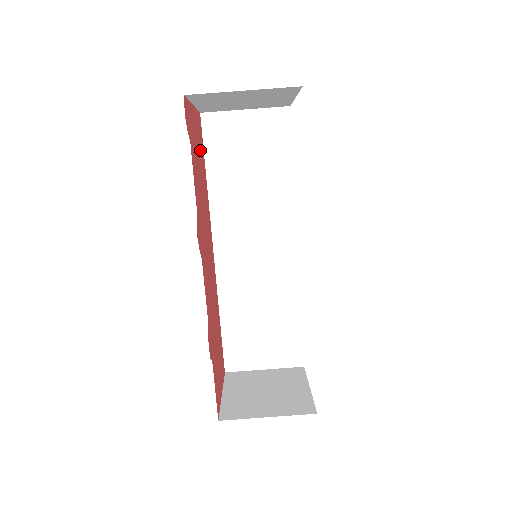
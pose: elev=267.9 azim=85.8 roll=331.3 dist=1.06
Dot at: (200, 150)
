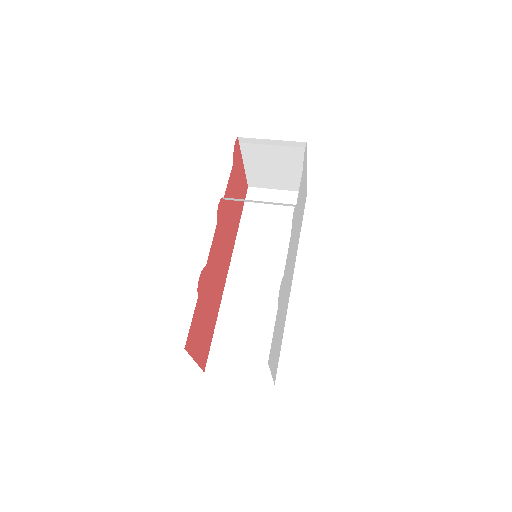
Dot at: (240, 196)
